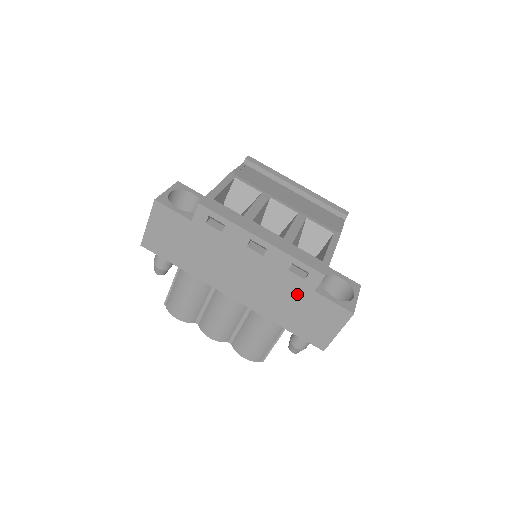
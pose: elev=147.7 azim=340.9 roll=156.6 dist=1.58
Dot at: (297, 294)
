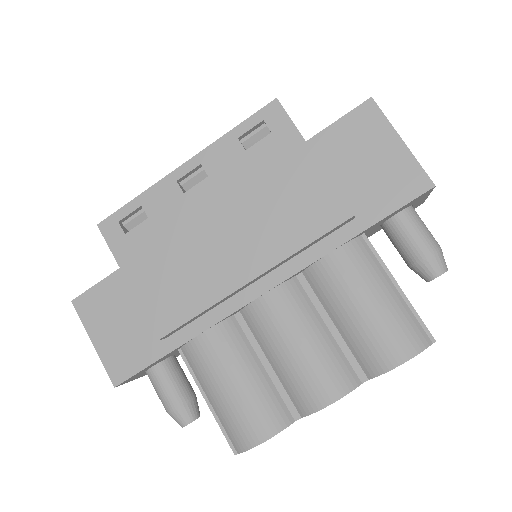
Dot at: (291, 159)
